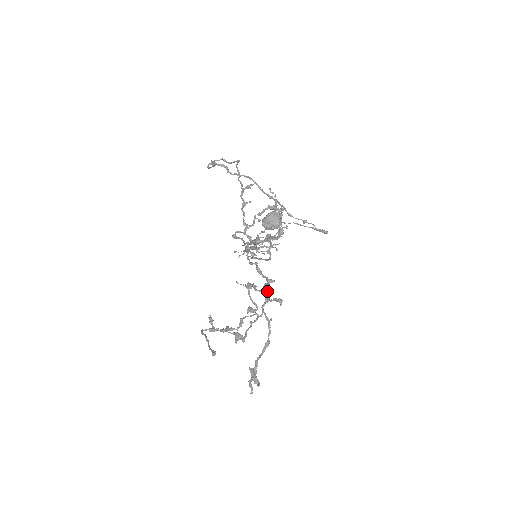
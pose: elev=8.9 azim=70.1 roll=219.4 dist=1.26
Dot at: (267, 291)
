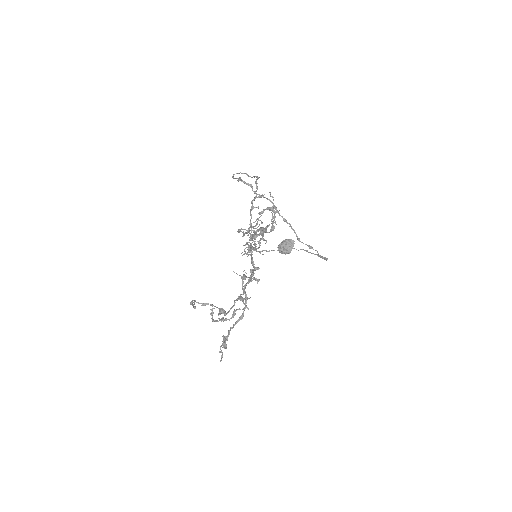
Dot at: (252, 275)
